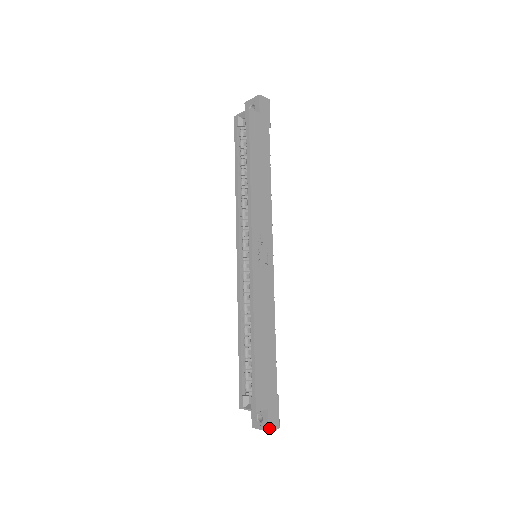
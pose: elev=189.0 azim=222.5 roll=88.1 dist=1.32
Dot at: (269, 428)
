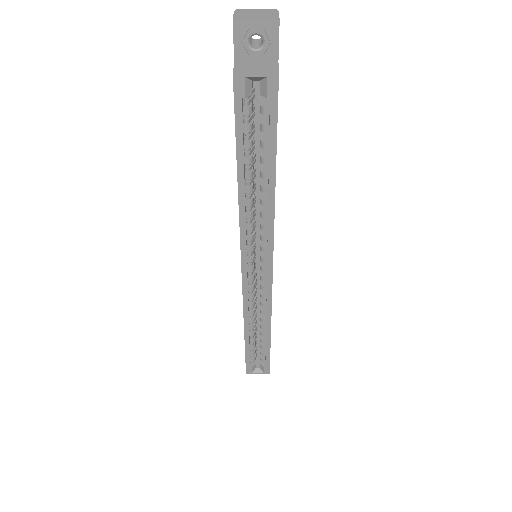
Dot at: occluded
